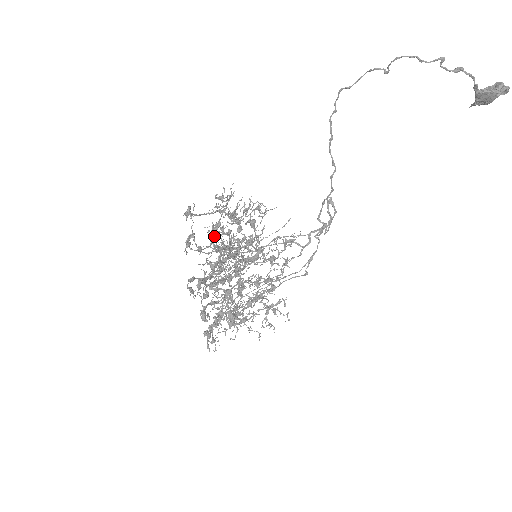
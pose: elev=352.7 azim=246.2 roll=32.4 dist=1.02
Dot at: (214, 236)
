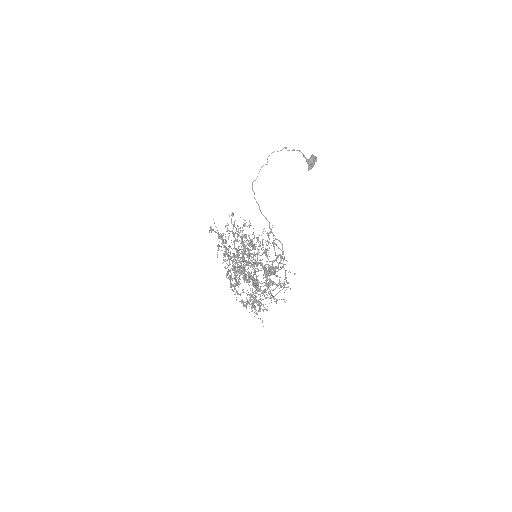
Dot at: (228, 251)
